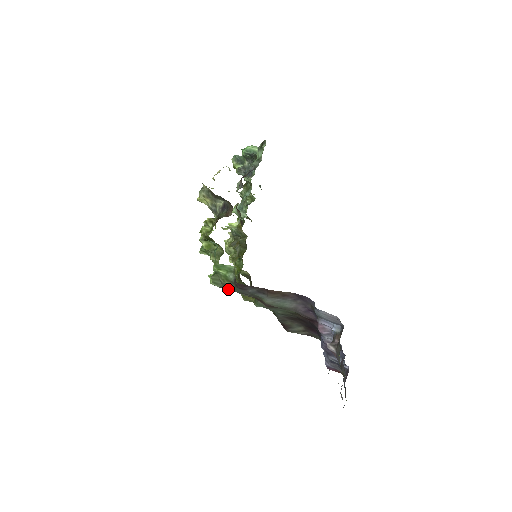
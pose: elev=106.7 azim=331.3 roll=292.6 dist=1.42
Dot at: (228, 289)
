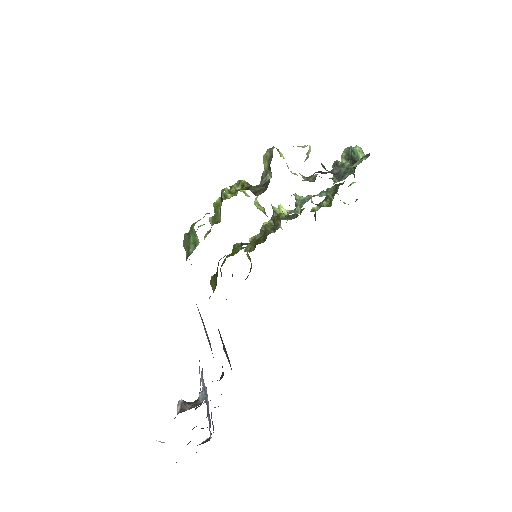
Dot at: occluded
